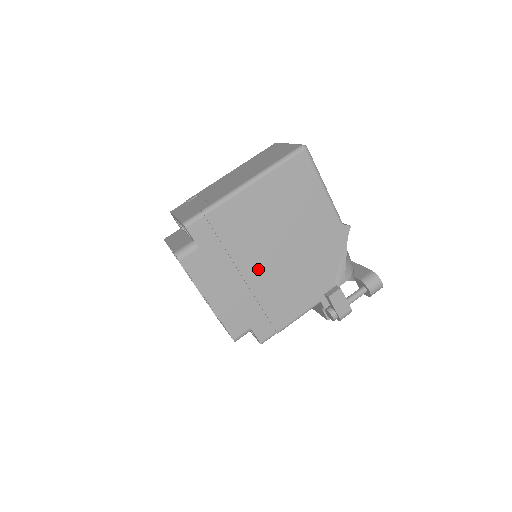
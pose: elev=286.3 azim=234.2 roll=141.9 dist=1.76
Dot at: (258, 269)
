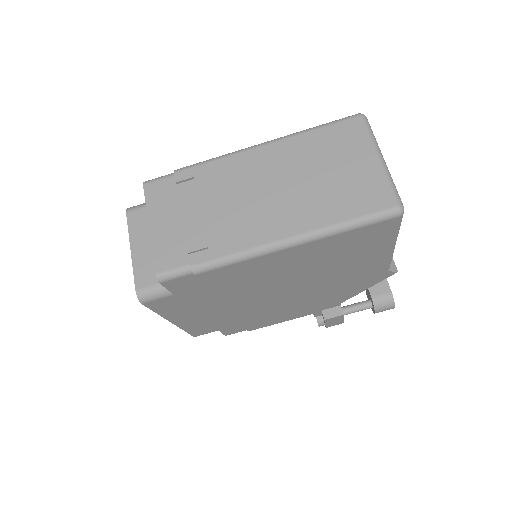
Dot at: (251, 303)
